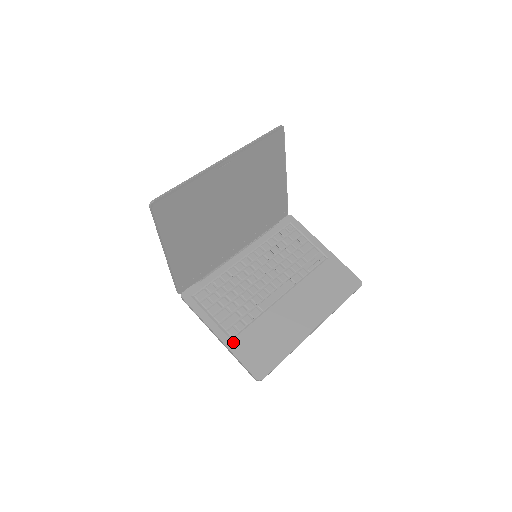
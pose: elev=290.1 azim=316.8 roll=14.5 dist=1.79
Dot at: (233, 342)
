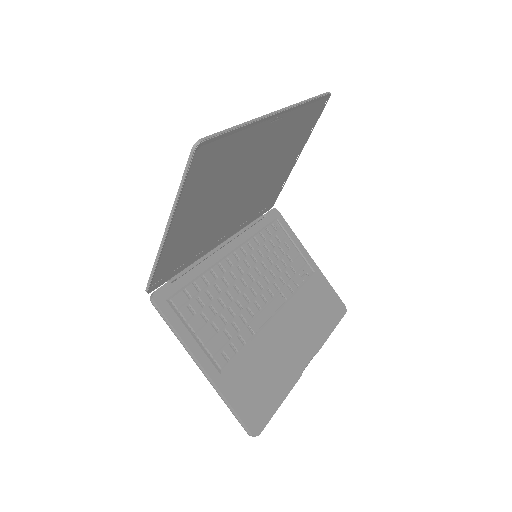
Dot at: (223, 377)
